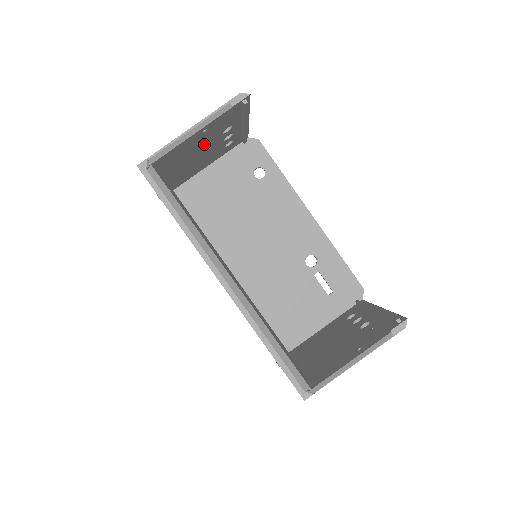
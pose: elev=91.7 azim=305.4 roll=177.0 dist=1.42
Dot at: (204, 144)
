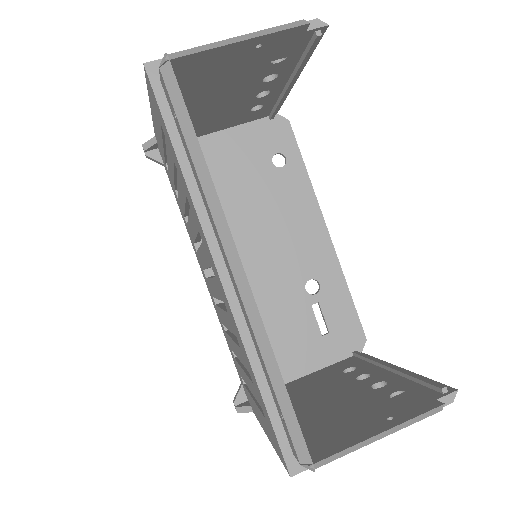
Dot at: (236, 84)
